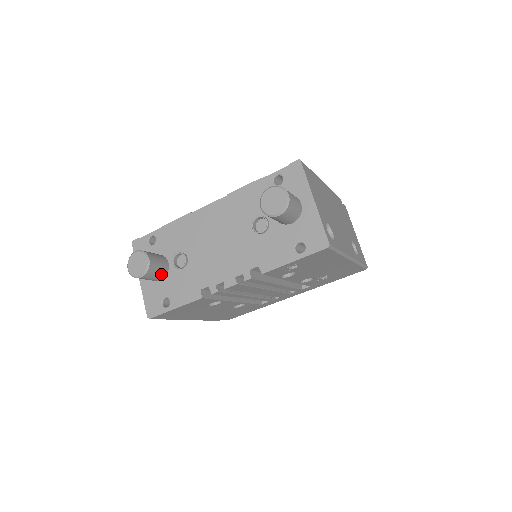
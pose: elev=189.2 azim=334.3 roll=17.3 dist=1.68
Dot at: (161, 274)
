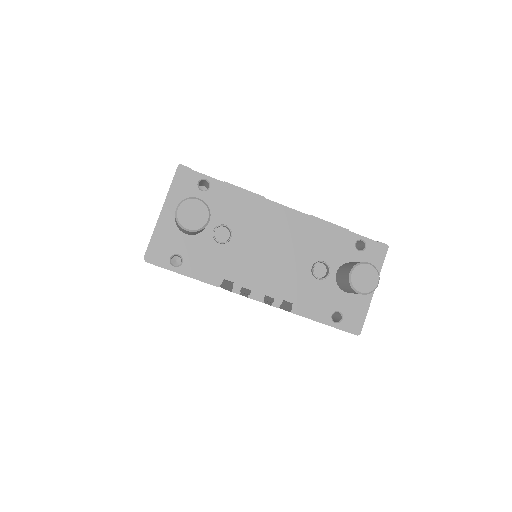
Dot at: (196, 233)
